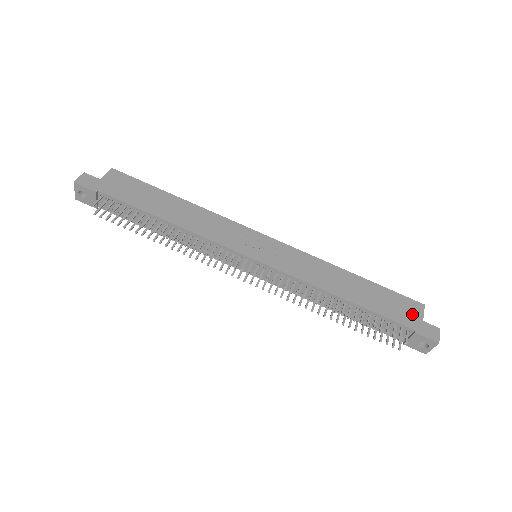
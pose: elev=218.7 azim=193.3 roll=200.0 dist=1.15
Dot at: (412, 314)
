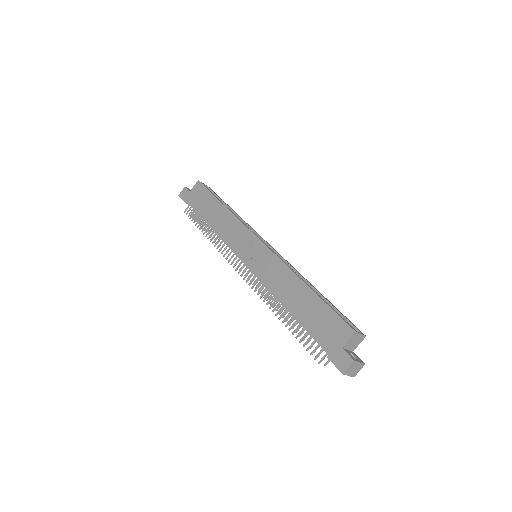
Dot at: (336, 338)
